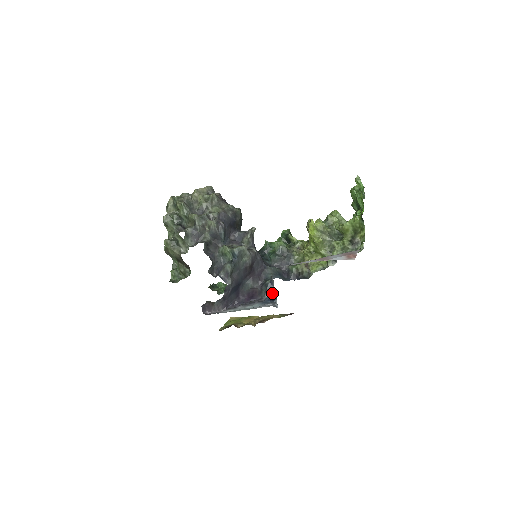
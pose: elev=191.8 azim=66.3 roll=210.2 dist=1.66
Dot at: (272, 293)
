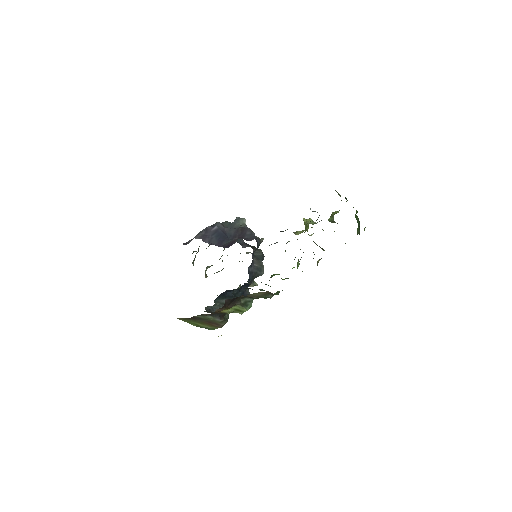
Dot at: occluded
